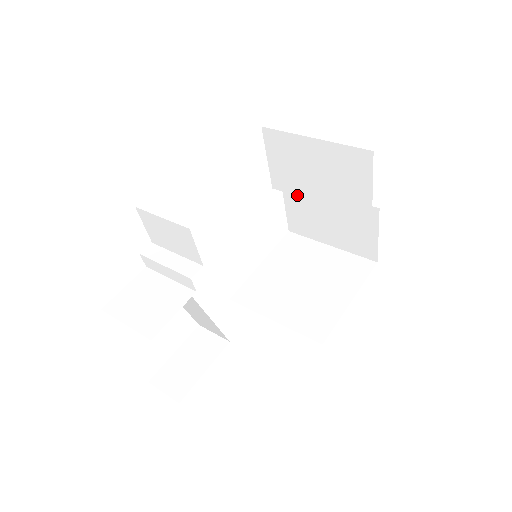
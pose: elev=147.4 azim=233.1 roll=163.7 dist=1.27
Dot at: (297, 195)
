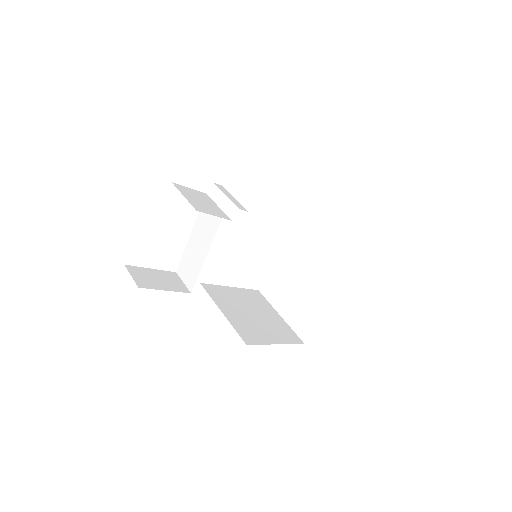
Dot at: (293, 261)
